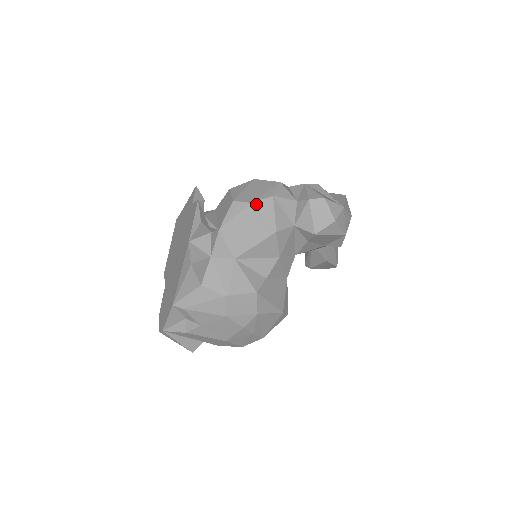
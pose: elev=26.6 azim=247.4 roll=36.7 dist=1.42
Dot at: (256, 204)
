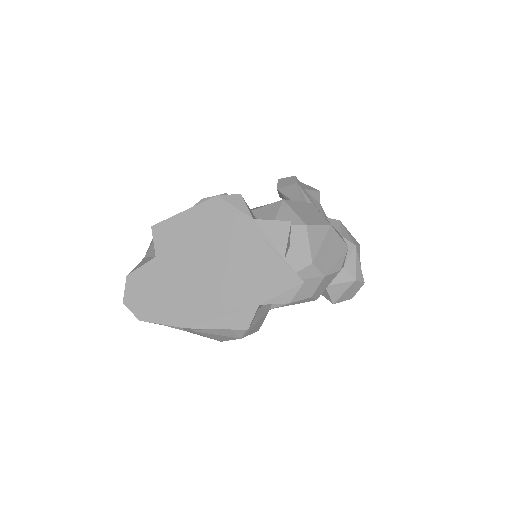
Dot at: (327, 277)
